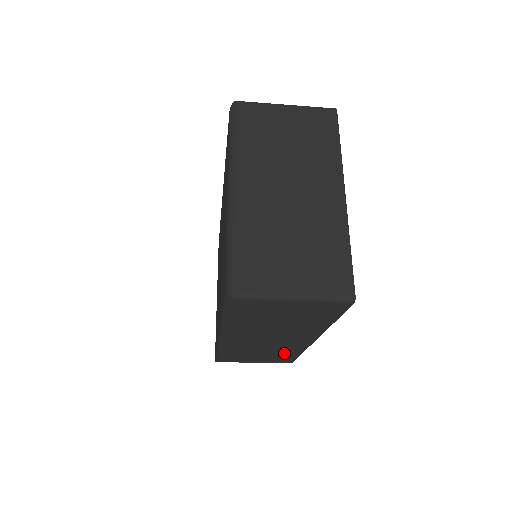
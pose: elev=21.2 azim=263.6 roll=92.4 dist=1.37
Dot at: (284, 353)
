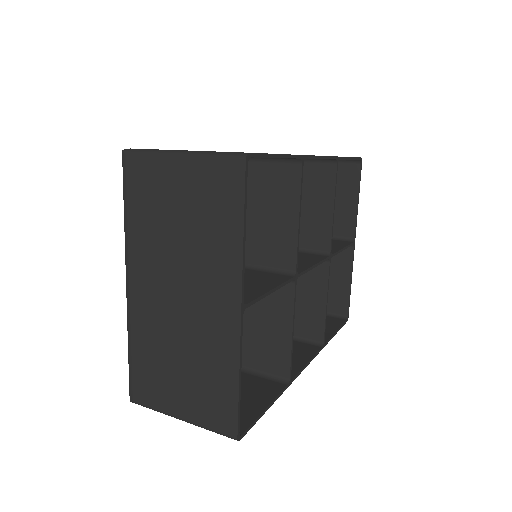
Dot at: occluded
